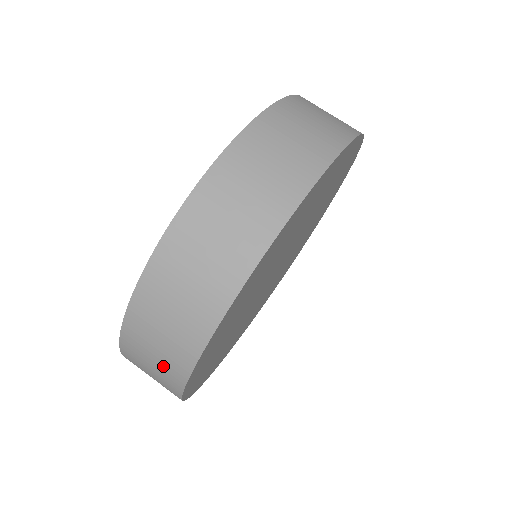
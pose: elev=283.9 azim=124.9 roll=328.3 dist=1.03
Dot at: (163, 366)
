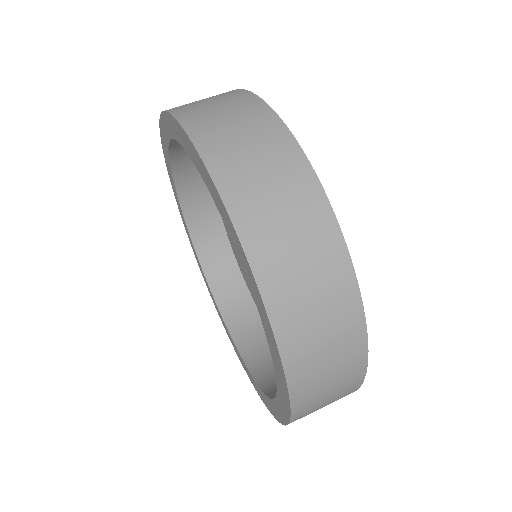
Dot at: occluded
